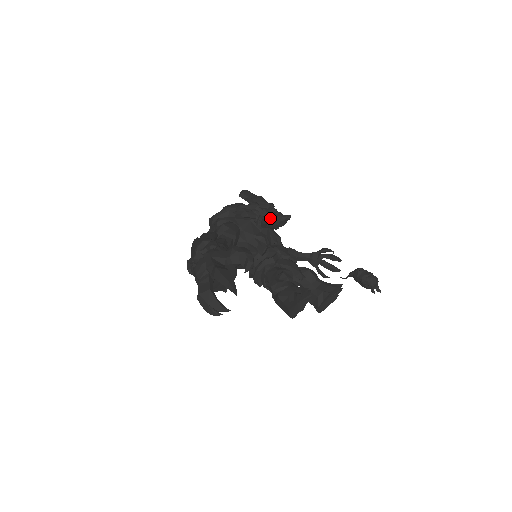
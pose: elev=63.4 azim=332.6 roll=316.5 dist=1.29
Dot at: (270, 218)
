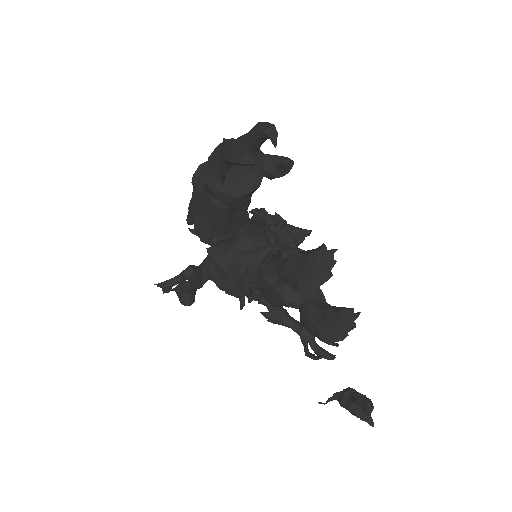
Dot at: (288, 224)
